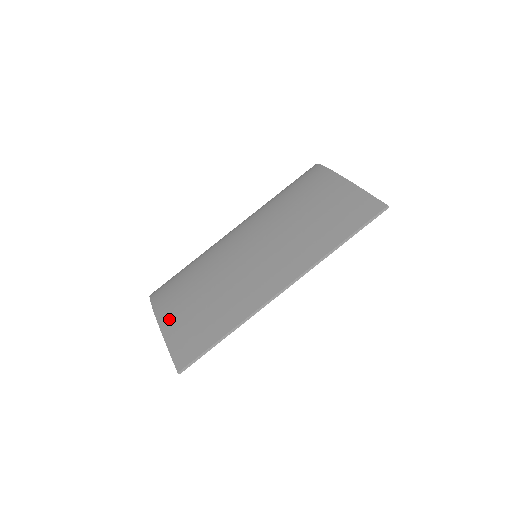
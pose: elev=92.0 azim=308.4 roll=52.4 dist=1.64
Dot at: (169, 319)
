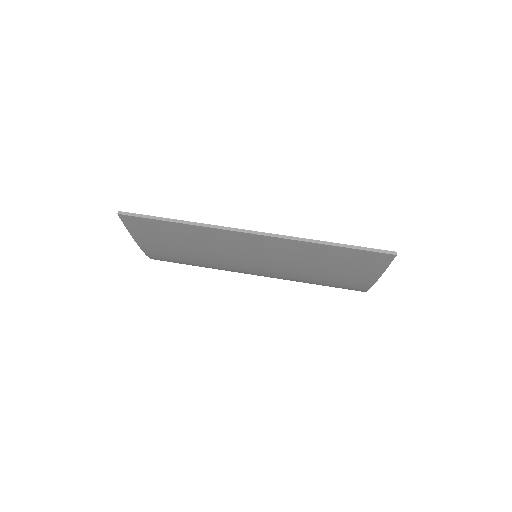
Dot at: occluded
